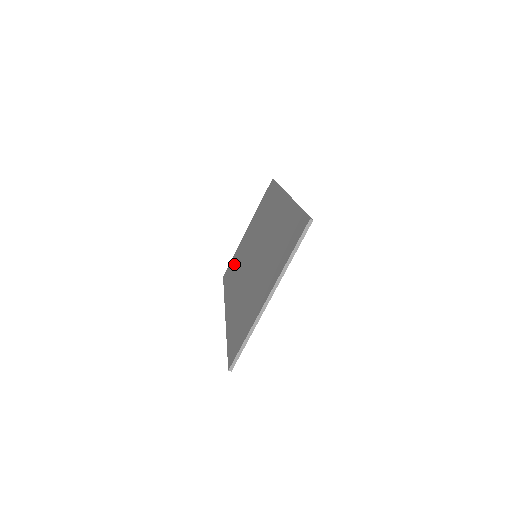
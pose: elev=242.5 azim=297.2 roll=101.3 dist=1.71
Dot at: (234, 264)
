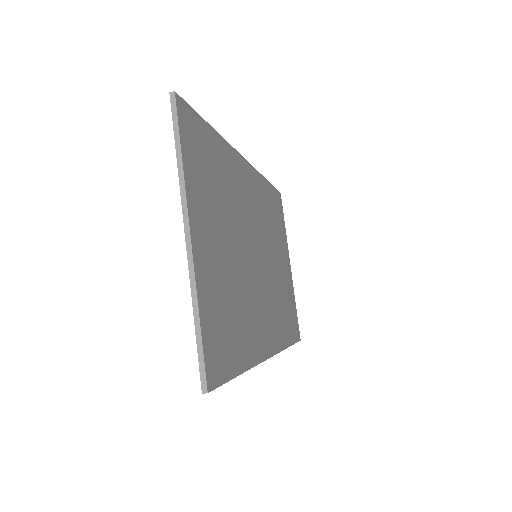
Dot at: occluded
